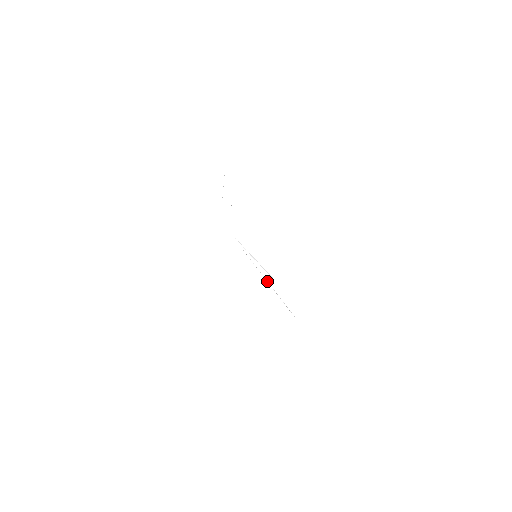
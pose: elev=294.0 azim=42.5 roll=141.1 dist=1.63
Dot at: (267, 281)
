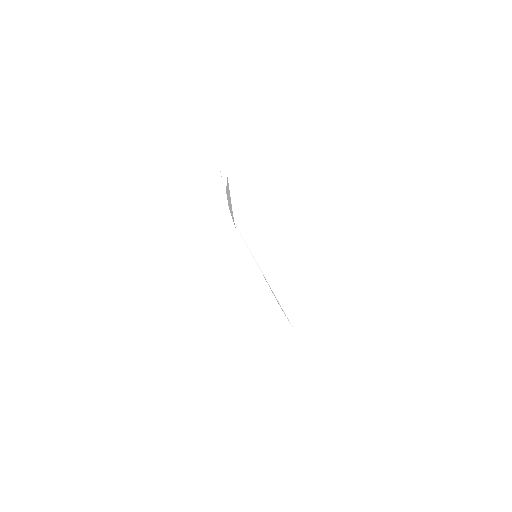
Dot at: occluded
